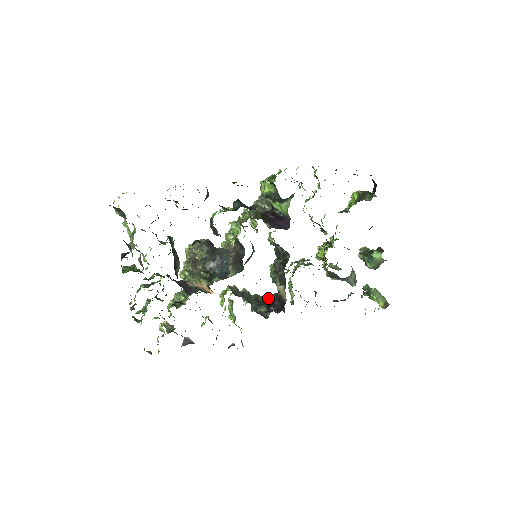
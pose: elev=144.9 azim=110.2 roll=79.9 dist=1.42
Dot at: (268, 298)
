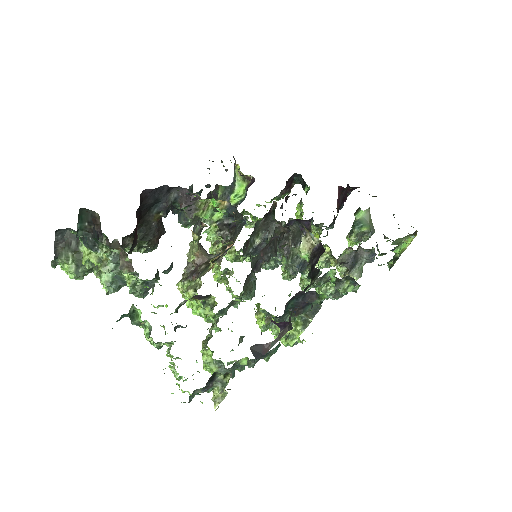
Dot at: occluded
